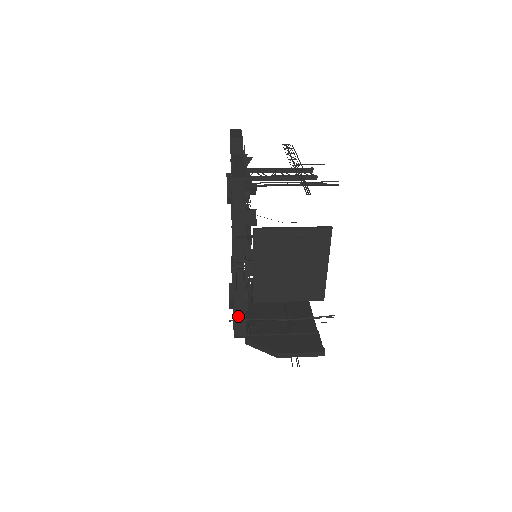
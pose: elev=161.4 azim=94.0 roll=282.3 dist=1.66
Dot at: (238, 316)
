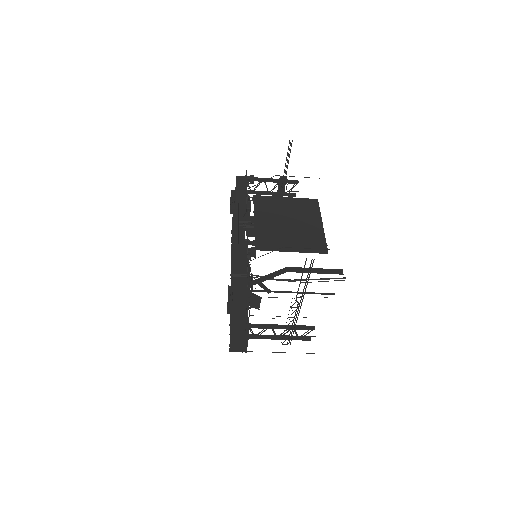
Dot at: (240, 272)
